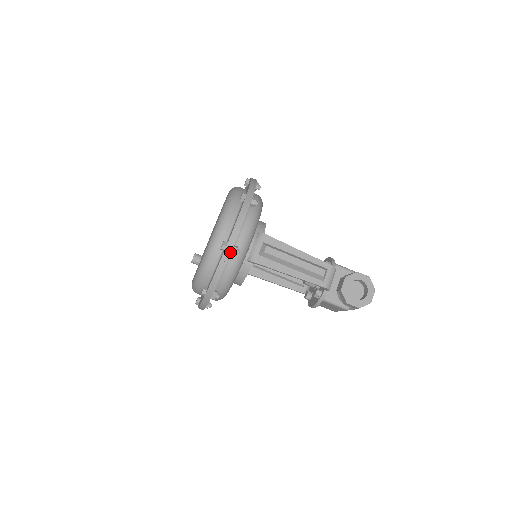
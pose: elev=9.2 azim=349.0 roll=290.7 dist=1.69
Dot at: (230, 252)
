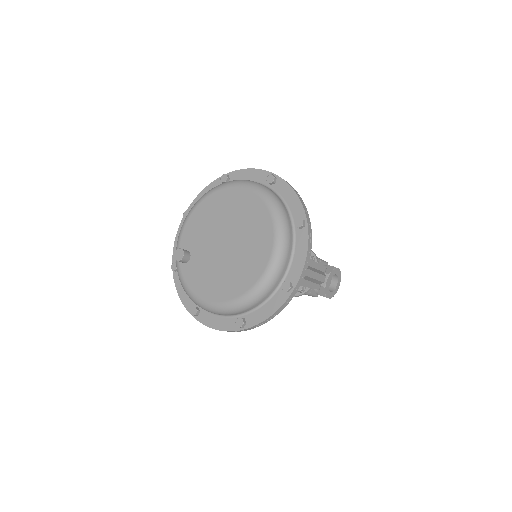
Dot at: occluded
